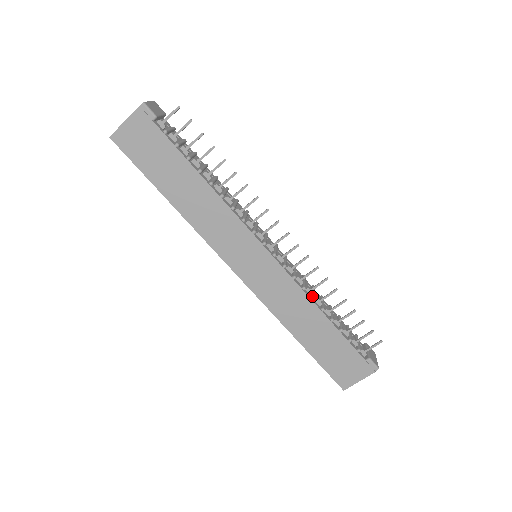
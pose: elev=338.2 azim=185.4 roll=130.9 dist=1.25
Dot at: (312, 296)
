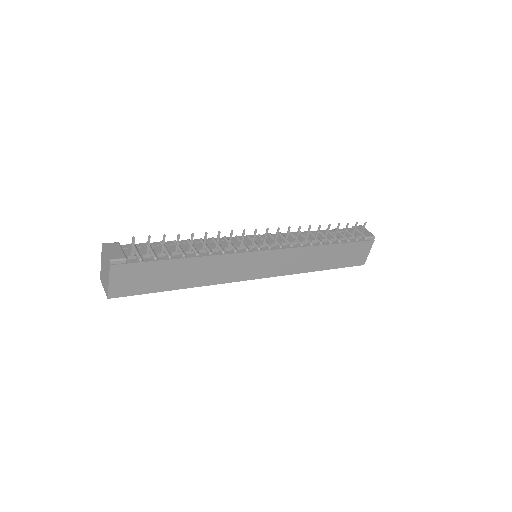
Dot at: (309, 243)
